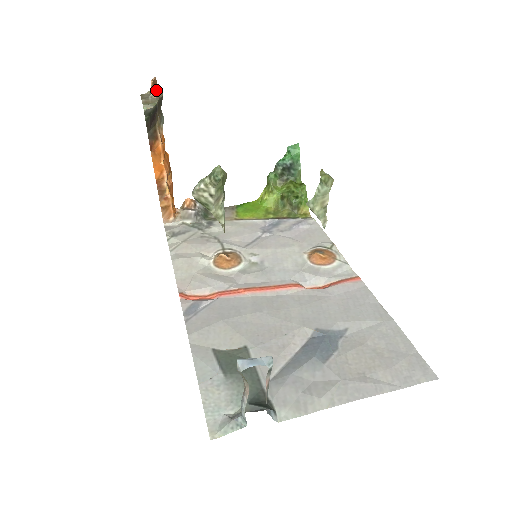
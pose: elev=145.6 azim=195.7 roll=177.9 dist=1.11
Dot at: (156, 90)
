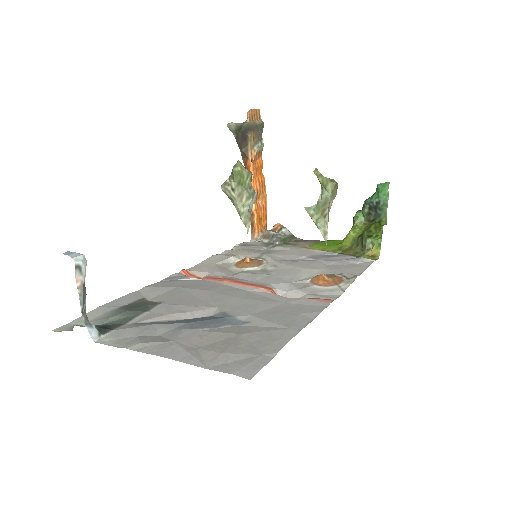
Dot at: (256, 118)
